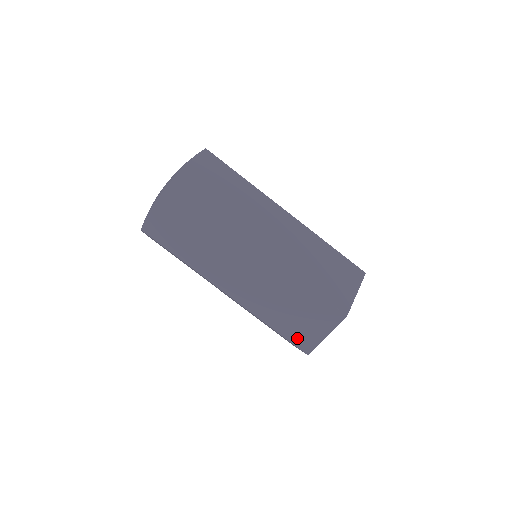
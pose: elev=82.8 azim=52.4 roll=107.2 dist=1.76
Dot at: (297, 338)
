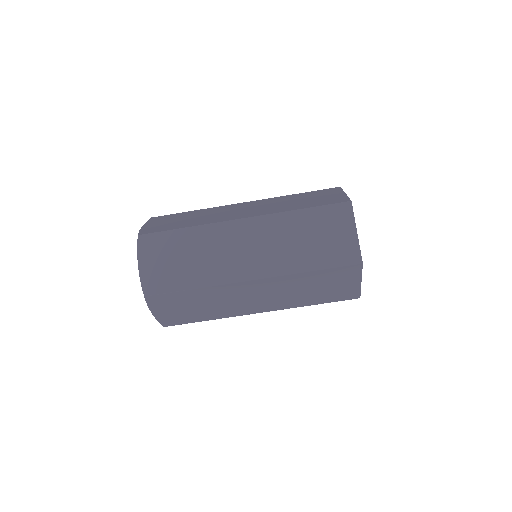
Dot at: (339, 258)
